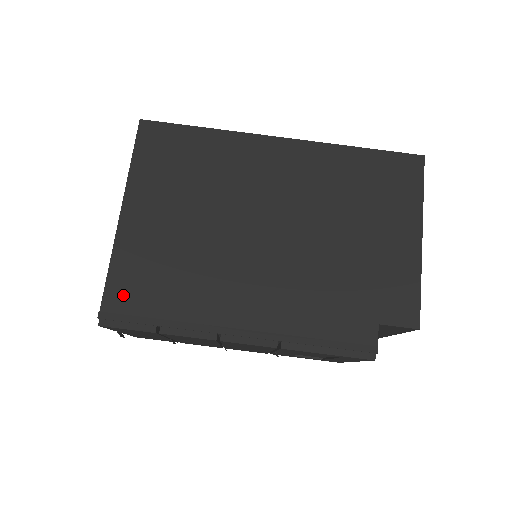
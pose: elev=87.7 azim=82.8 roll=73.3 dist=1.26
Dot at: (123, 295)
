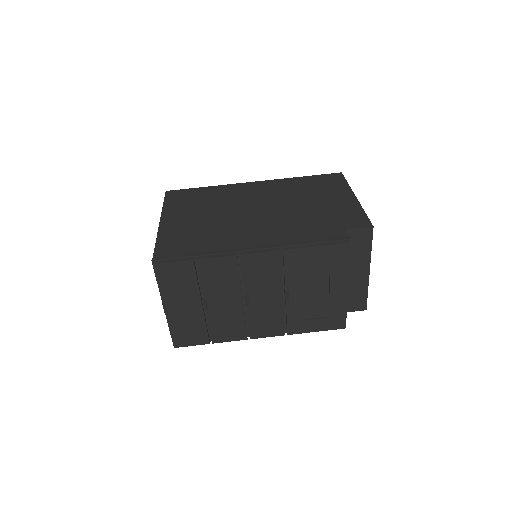
Dot at: (168, 250)
